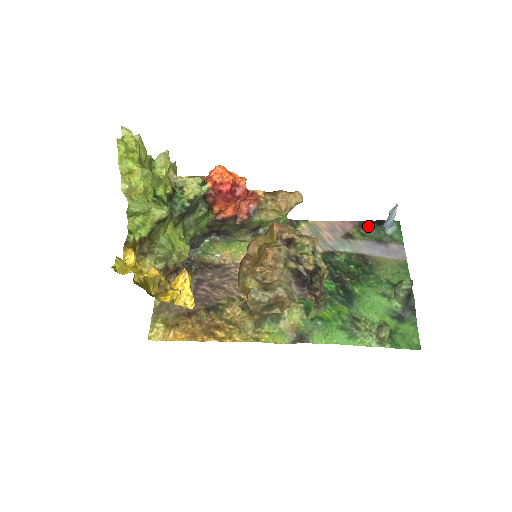
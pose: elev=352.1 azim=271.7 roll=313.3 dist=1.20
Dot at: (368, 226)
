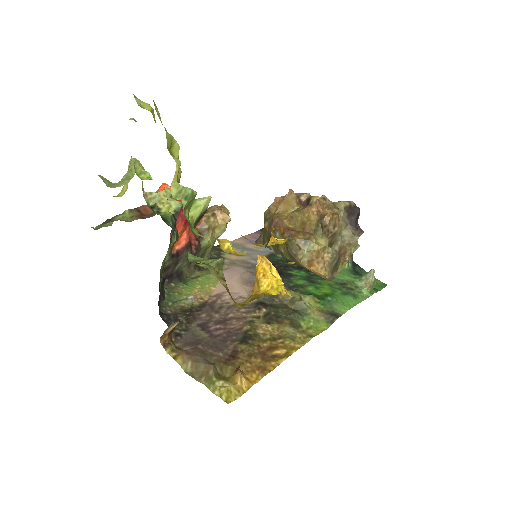
Dot at: occluded
